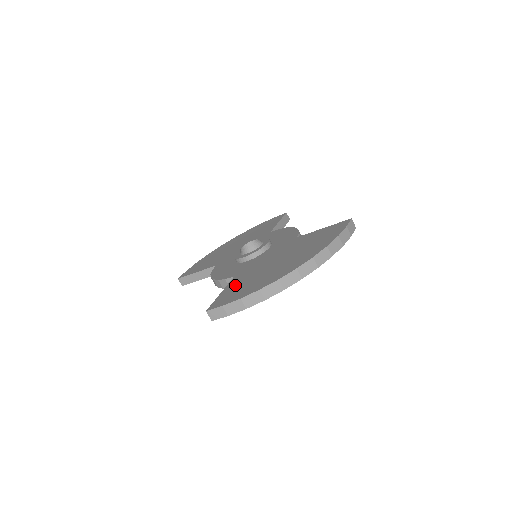
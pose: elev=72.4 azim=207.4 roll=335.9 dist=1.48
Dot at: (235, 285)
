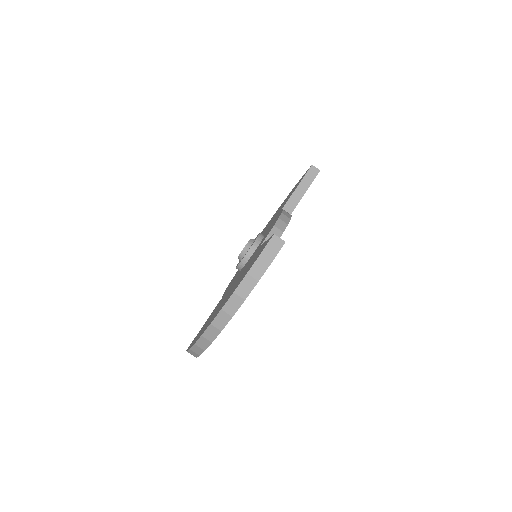
Dot at: (208, 318)
